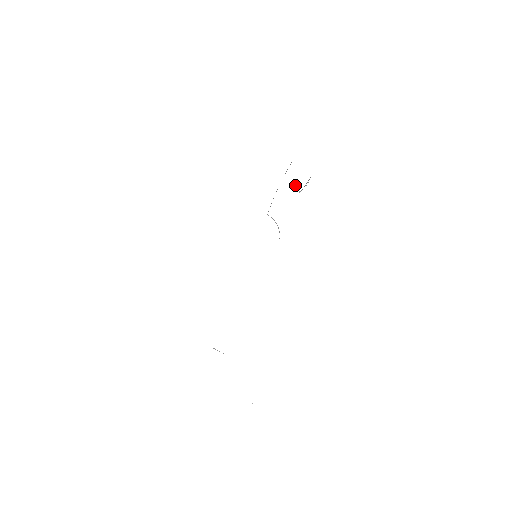
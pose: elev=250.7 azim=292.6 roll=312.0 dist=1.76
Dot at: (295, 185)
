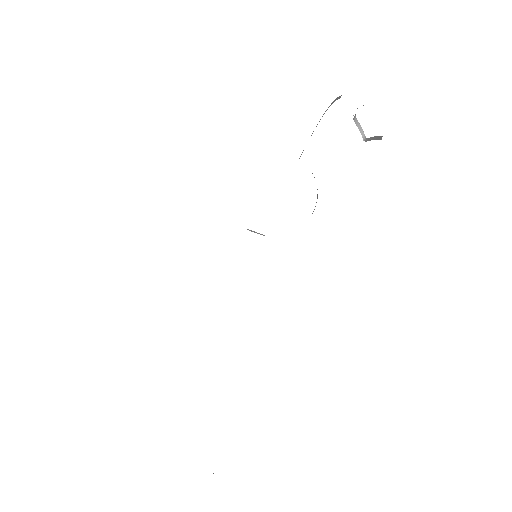
Dot at: (357, 121)
